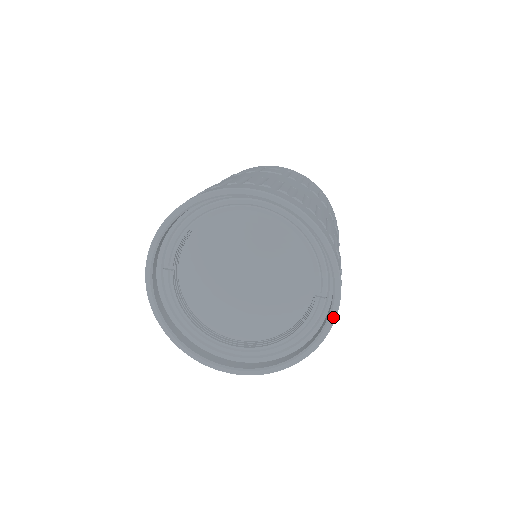
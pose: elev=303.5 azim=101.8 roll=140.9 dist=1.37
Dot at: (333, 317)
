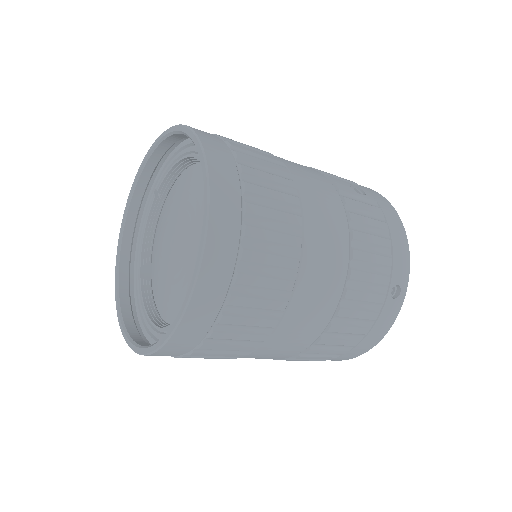
Dot at: (170, 331)
